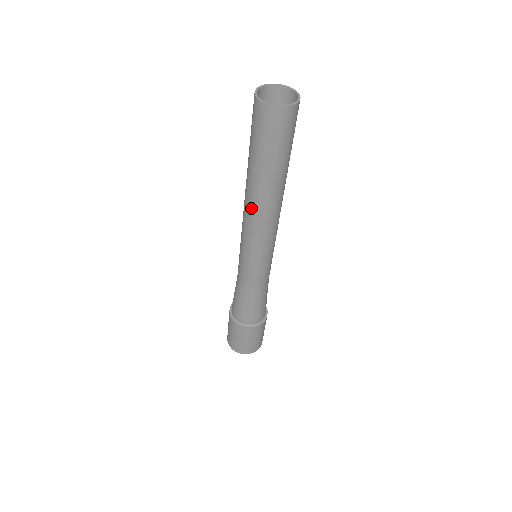
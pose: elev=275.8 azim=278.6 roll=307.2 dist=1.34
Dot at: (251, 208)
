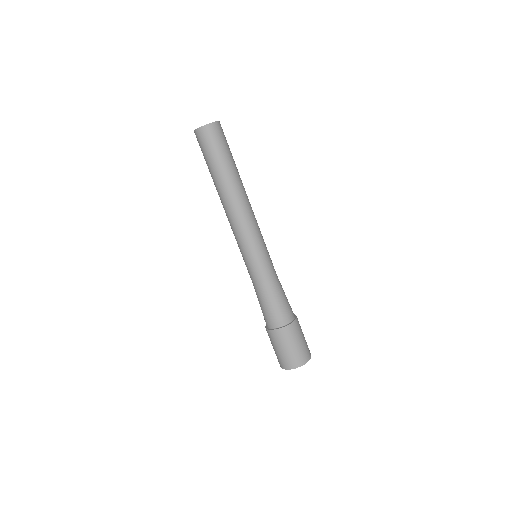
Dot at: (230, 205)
